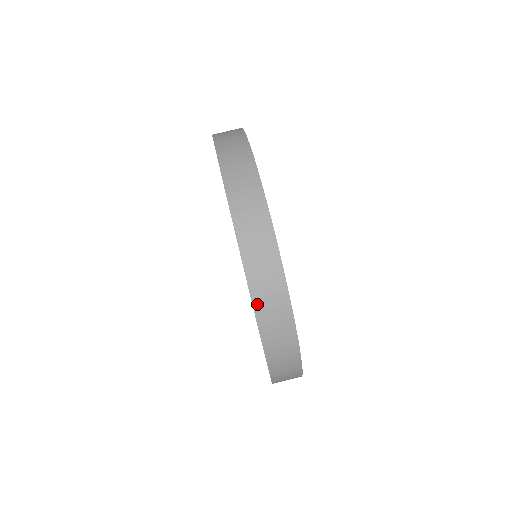
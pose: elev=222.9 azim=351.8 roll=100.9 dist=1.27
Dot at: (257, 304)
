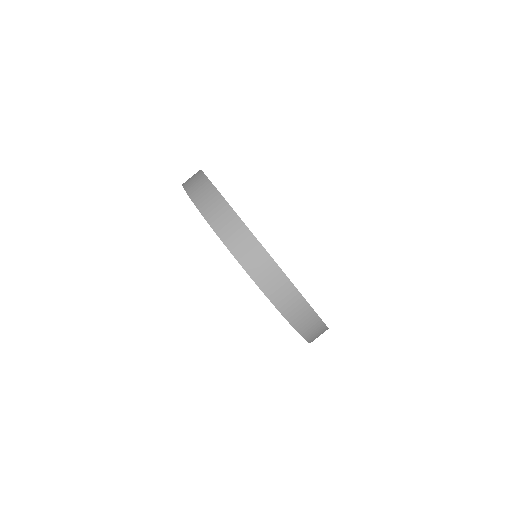
Dot at: (301, 331)
